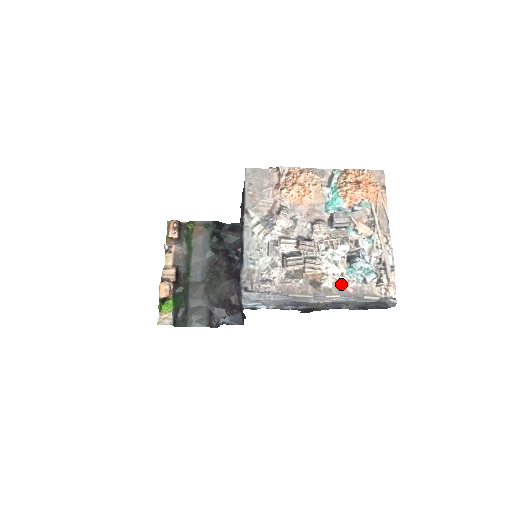
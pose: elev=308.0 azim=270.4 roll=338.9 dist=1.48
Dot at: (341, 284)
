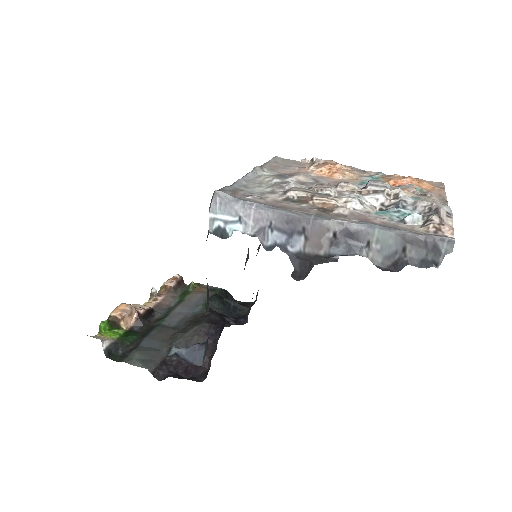
Dot at: (363, 216)
